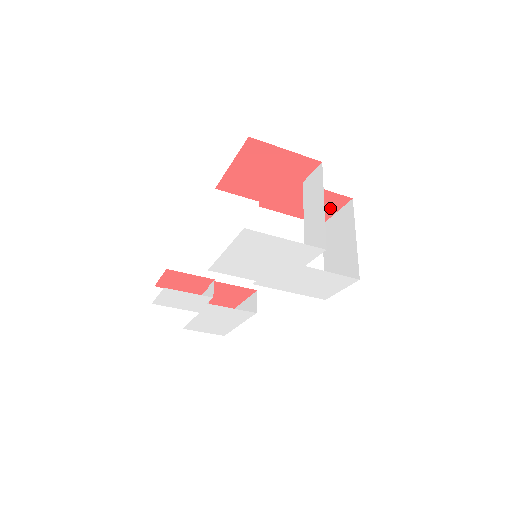
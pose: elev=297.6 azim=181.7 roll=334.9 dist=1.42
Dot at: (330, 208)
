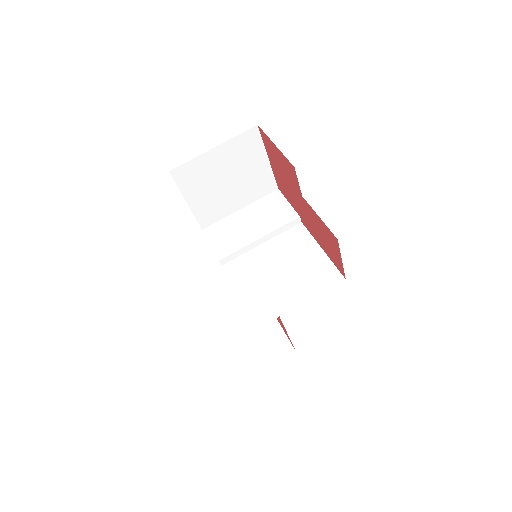
Dot at: (336, 250)
